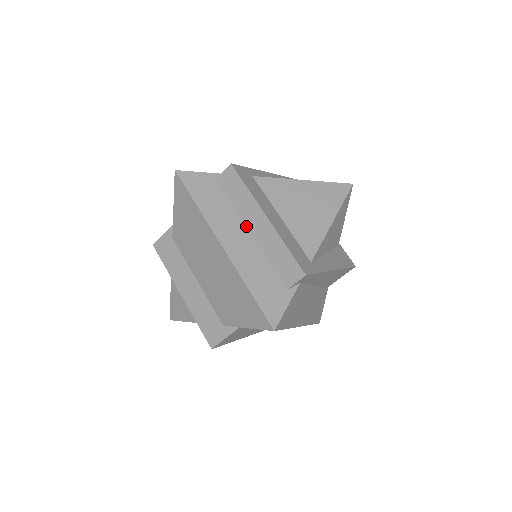
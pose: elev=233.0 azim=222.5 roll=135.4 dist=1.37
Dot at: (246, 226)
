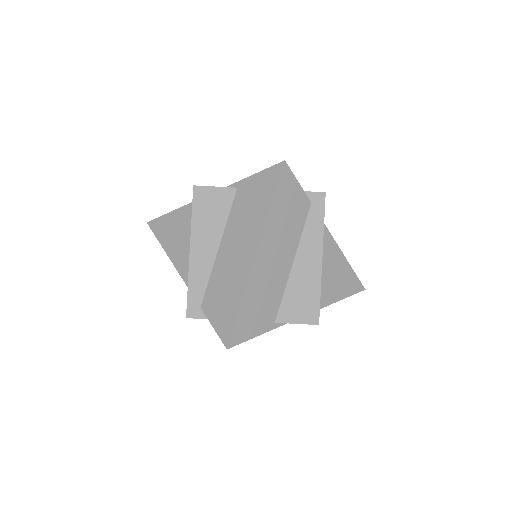
Dot at: occluded
